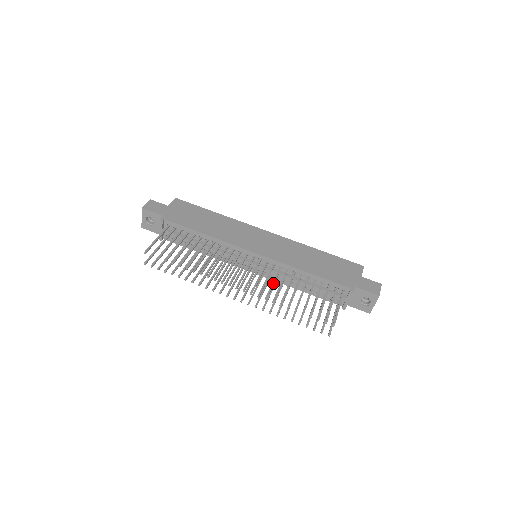
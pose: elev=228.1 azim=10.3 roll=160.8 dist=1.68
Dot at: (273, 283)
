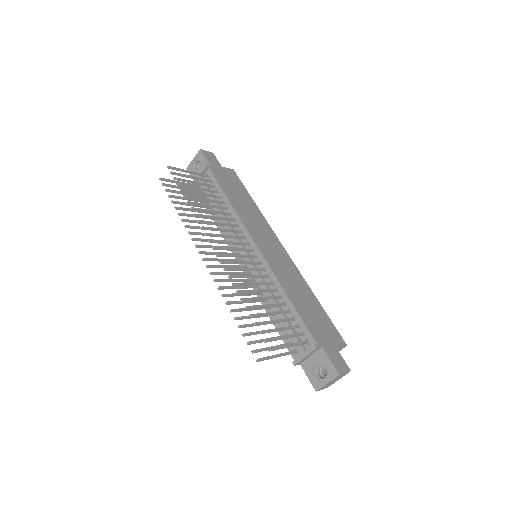
Dot at: (249, 276)
